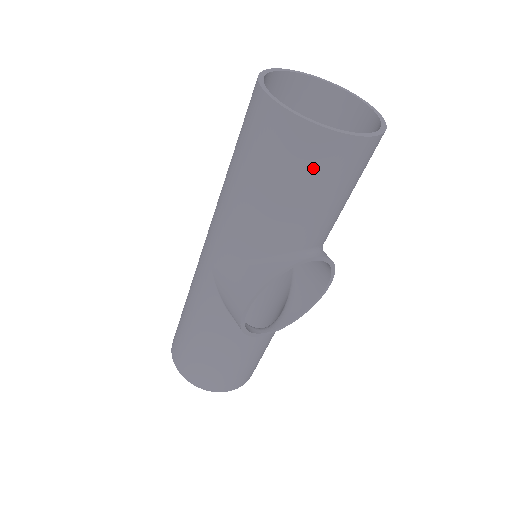
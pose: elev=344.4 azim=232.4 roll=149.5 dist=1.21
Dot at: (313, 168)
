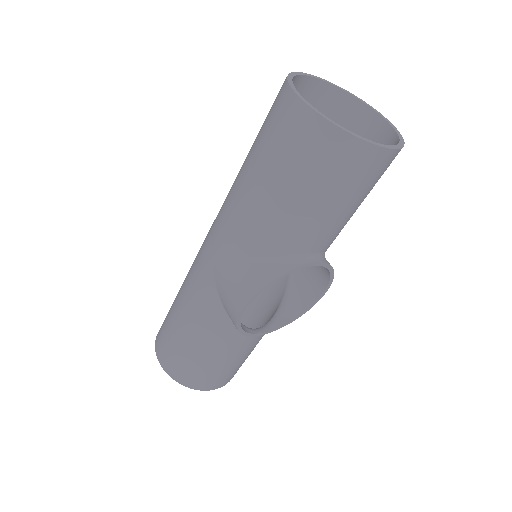
Dot at: (333, 172)
